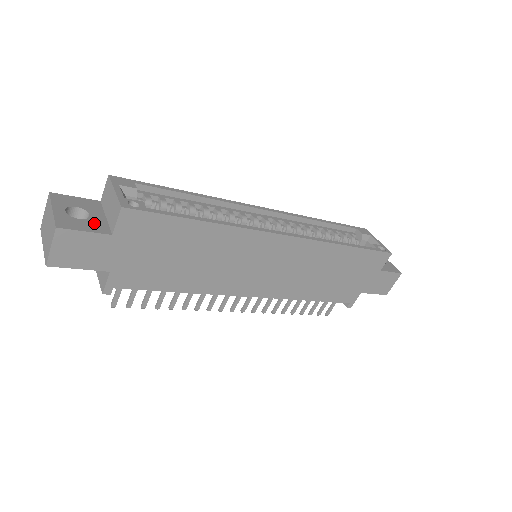
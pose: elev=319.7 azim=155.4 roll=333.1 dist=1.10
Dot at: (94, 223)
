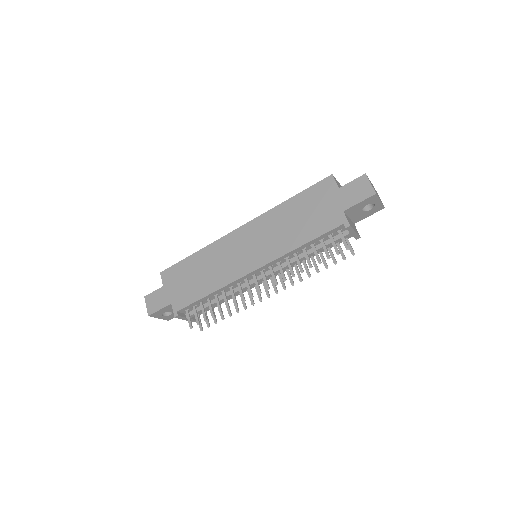
Dot at: occluded
